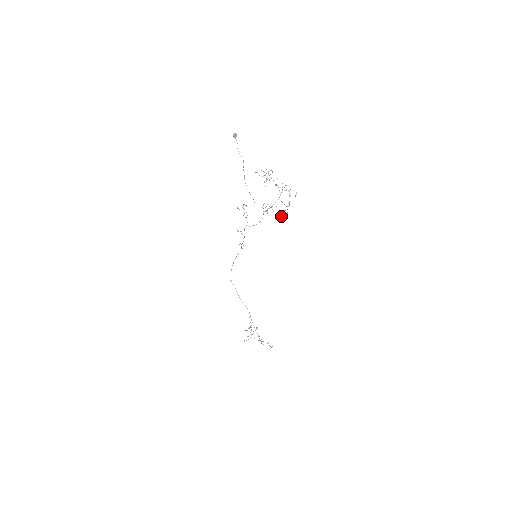
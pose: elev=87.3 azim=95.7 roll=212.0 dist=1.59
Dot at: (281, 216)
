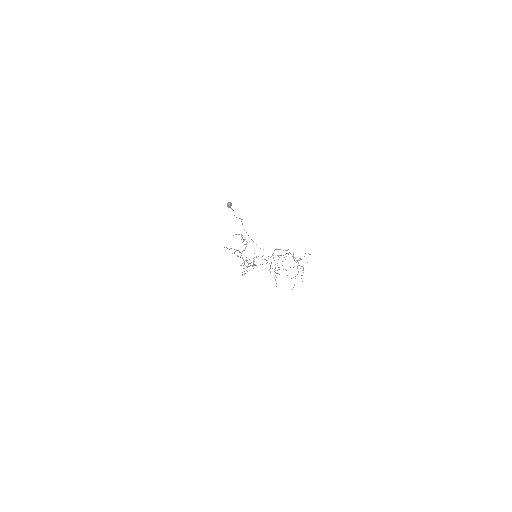
Dot at: (291, 278)
